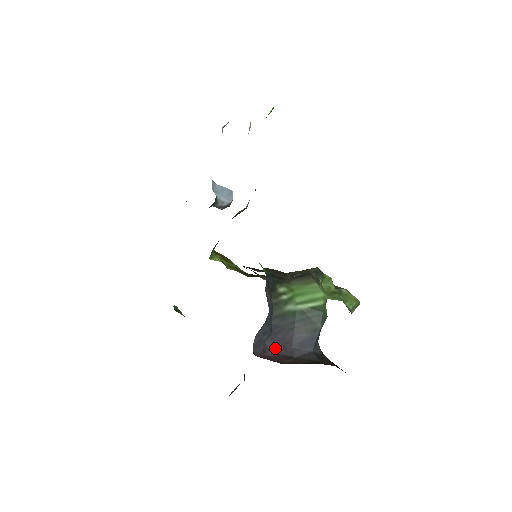
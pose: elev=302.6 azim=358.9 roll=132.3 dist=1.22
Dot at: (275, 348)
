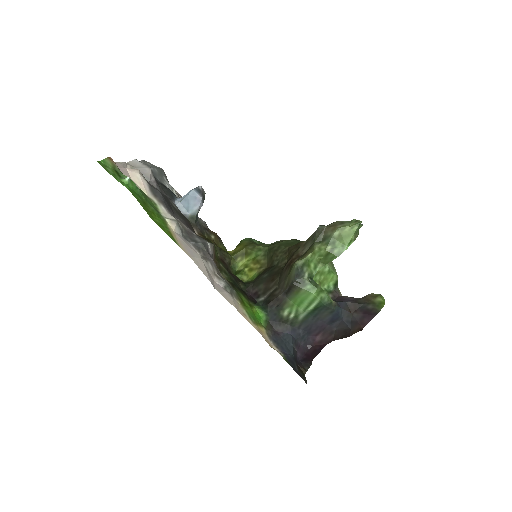
Dot at: (318, 333)
